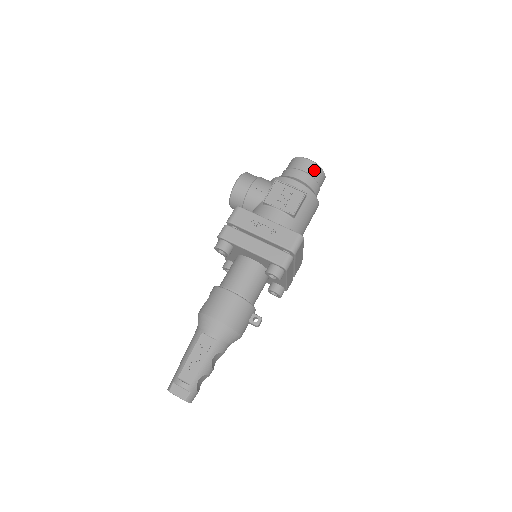
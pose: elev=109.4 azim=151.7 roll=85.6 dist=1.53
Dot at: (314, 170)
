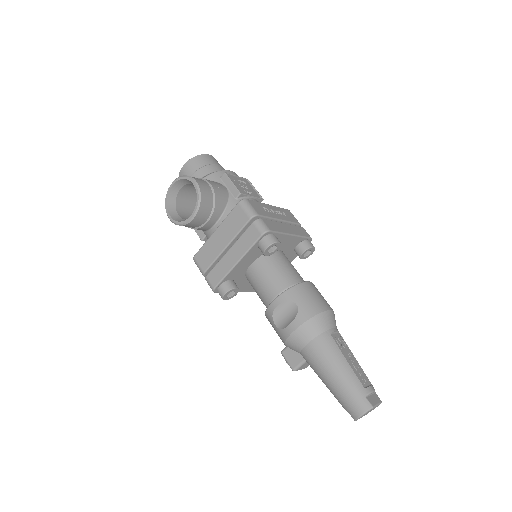
Dot at: occluded
